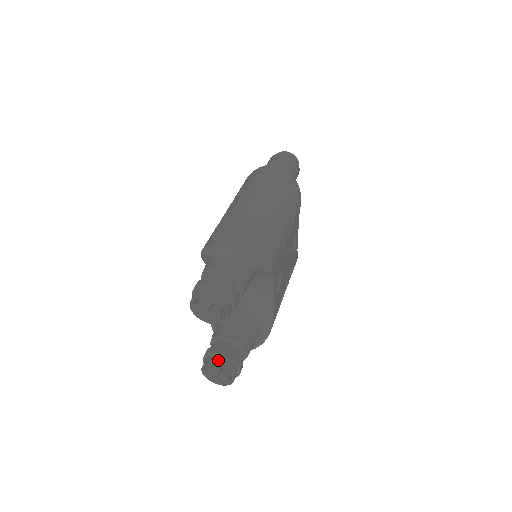
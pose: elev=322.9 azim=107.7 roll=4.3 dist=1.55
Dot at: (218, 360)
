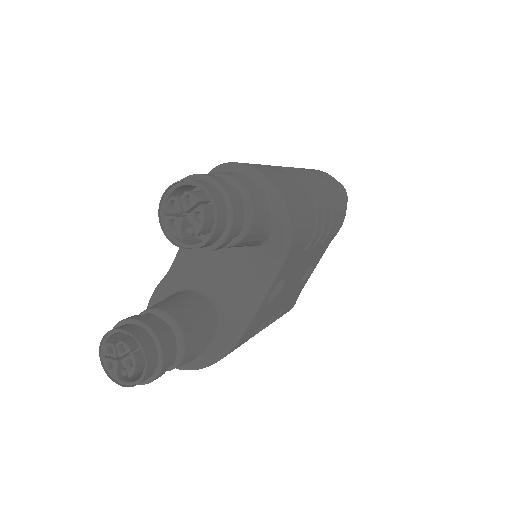
Dot at: (139, 332)
